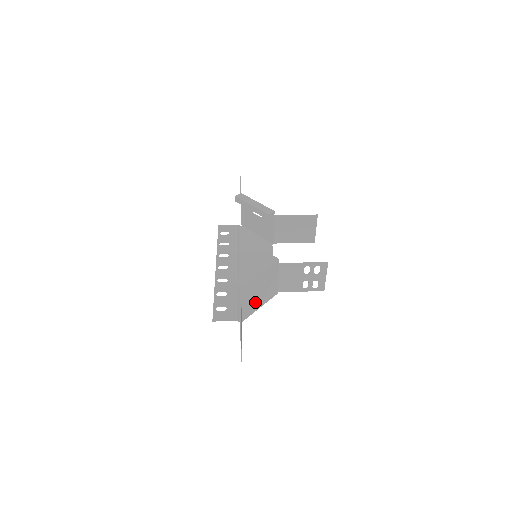
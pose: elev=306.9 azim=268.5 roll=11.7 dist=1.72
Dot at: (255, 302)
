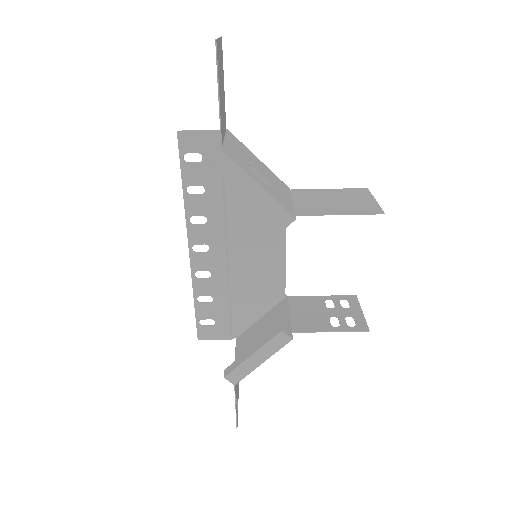
Dot at: (254, 335)
